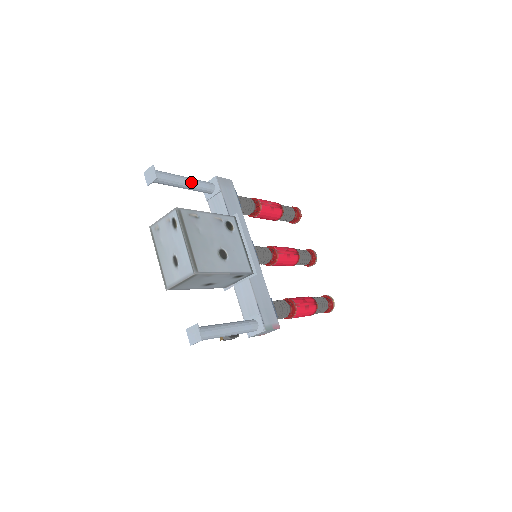
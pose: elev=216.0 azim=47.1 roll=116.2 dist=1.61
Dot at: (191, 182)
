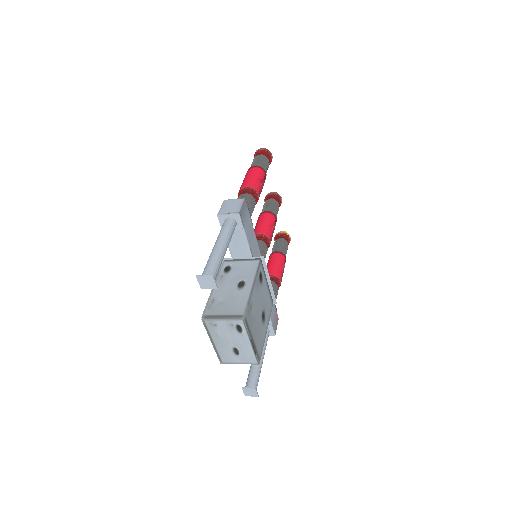
Dot at: (227, 247)
